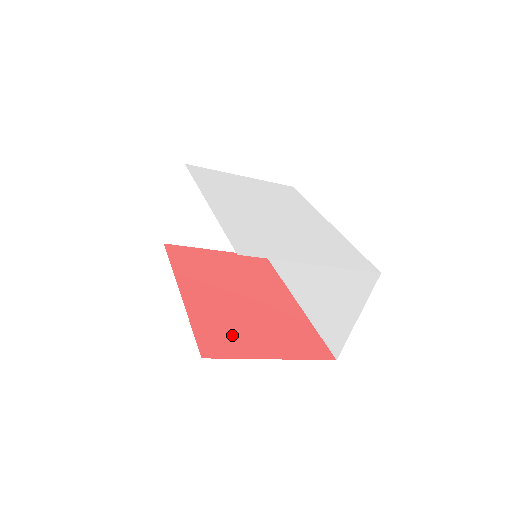
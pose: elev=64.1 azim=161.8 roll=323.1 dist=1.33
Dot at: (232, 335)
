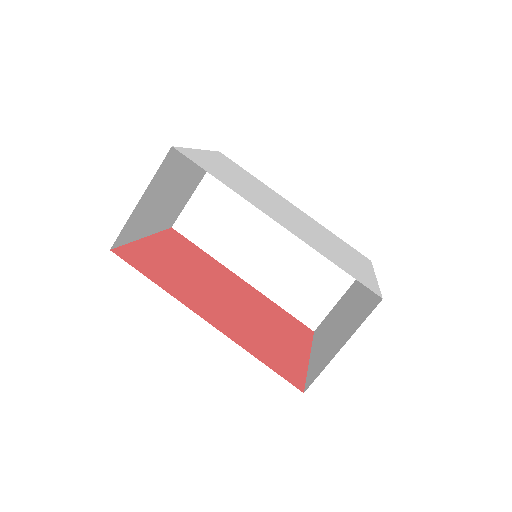
Dot at: (279, 351)
